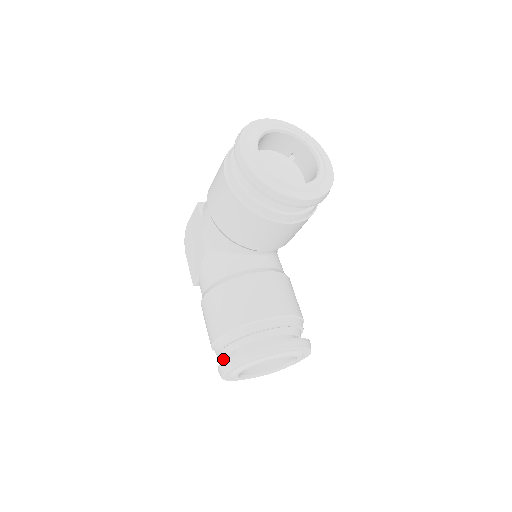
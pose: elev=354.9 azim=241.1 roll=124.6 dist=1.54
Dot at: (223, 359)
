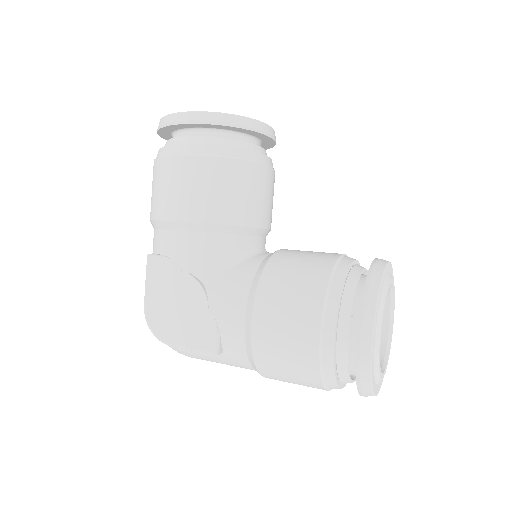
Dot at: (346, 354)
